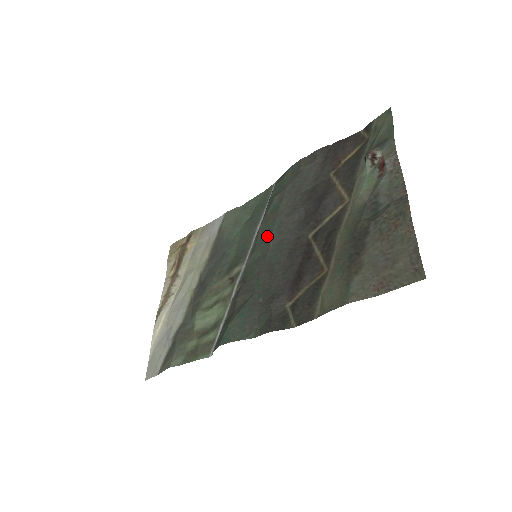
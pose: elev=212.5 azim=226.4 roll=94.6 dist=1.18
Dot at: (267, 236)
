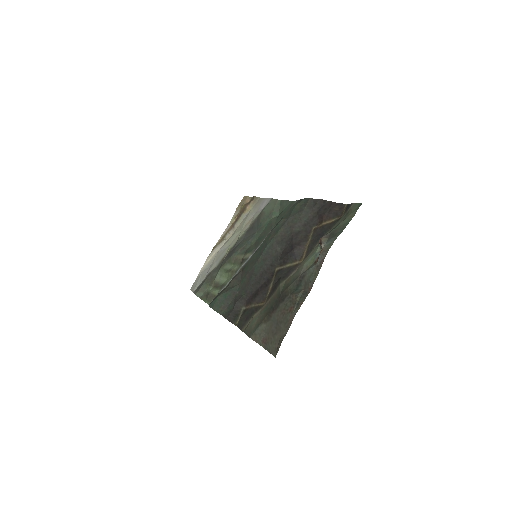
Dot at: (263, 248)
